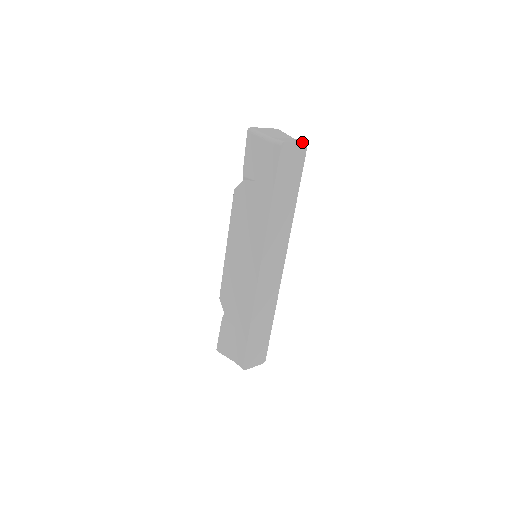
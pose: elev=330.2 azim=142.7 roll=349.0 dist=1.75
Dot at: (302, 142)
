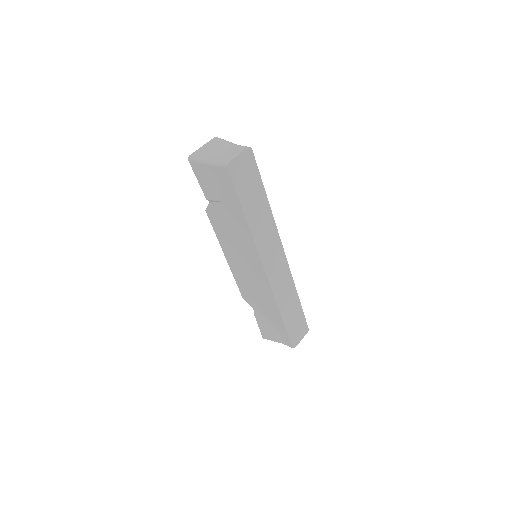
Dot at: (245, 149)
